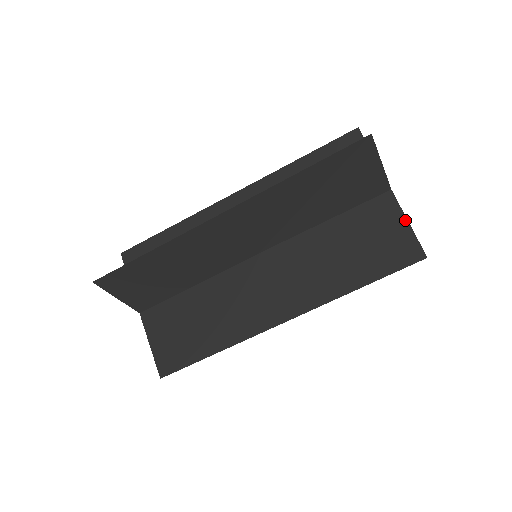
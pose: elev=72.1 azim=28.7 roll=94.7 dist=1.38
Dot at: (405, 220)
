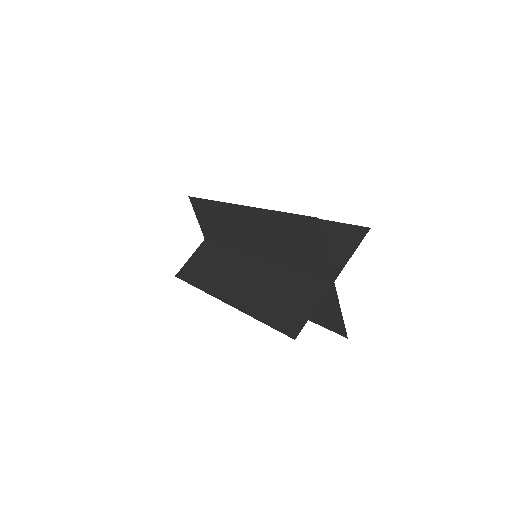
Dot at: (316, 307)
